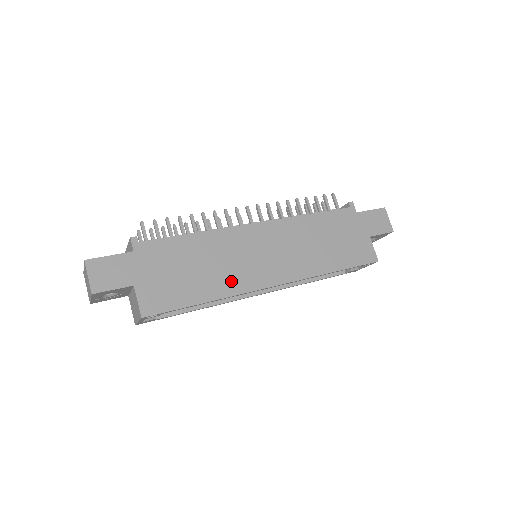
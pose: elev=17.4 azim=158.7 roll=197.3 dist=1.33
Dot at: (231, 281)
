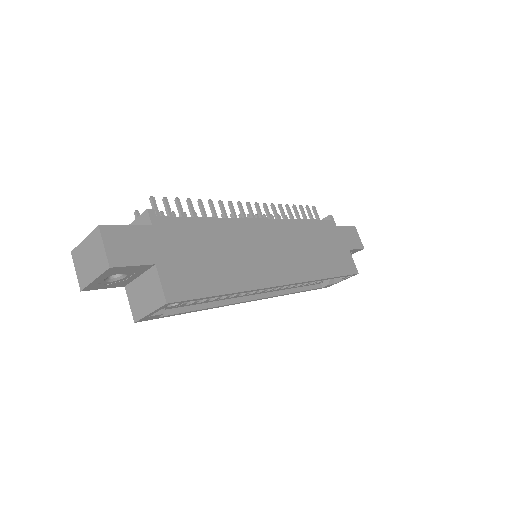
Dot at: (248, 274)
